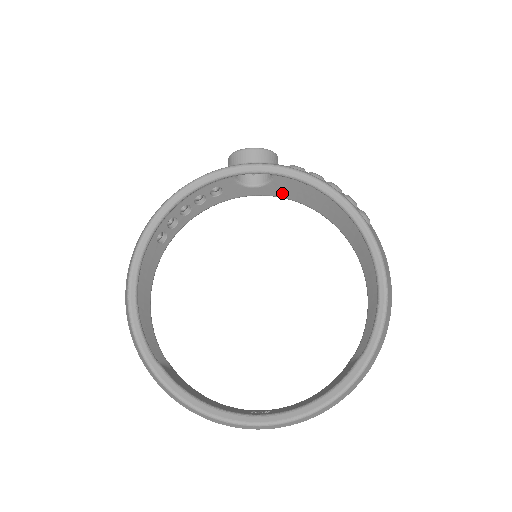
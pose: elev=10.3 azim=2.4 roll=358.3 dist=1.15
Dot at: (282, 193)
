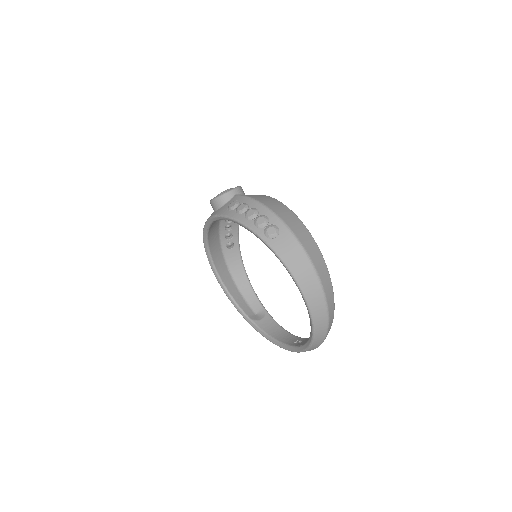
Dot at: occluded
